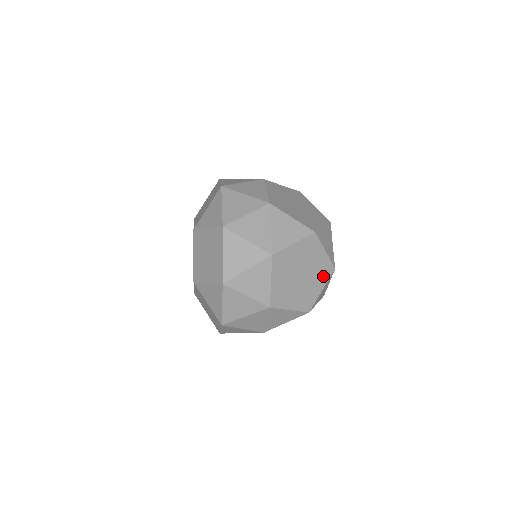
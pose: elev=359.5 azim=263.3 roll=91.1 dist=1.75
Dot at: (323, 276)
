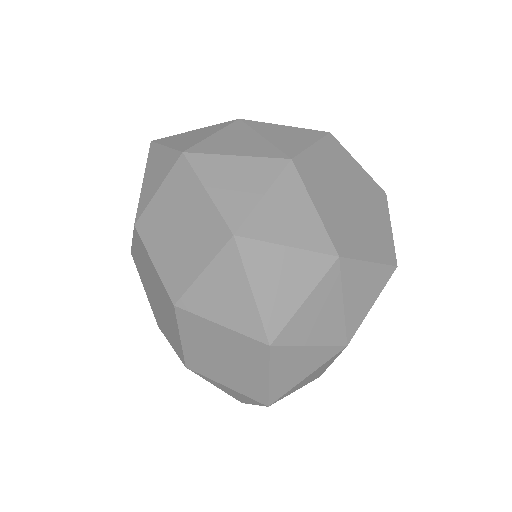
Dot at: occluded
